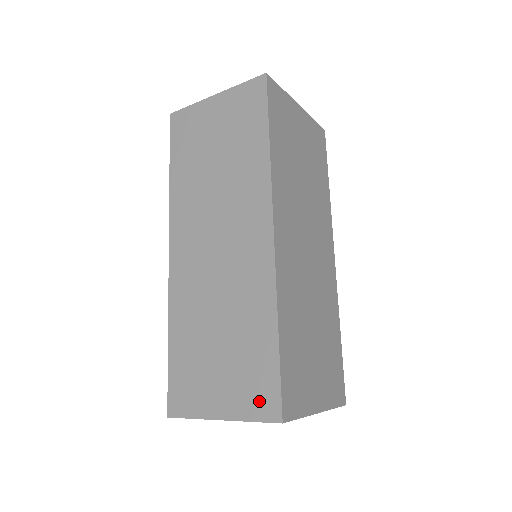
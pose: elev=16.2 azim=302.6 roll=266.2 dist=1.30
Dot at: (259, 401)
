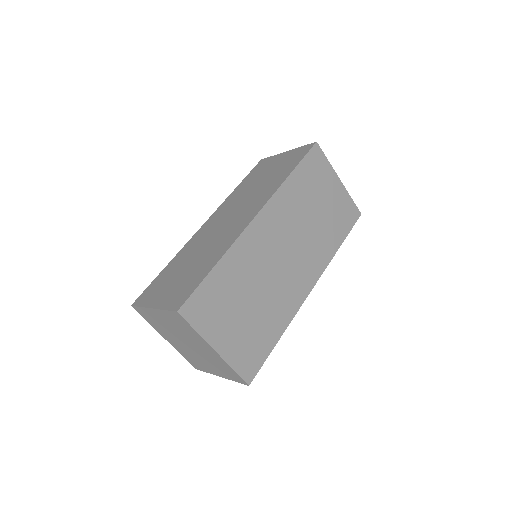
Dot at: (177, 299)
